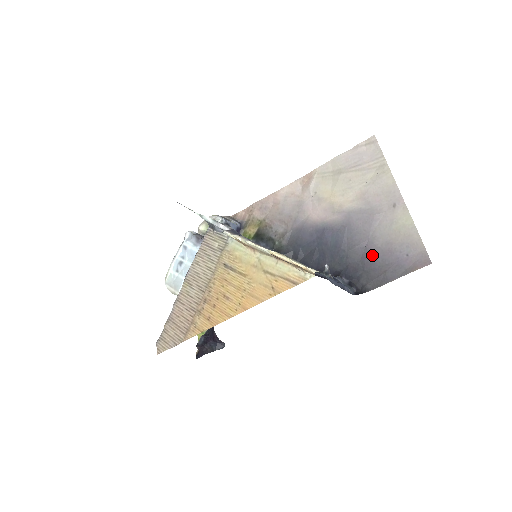
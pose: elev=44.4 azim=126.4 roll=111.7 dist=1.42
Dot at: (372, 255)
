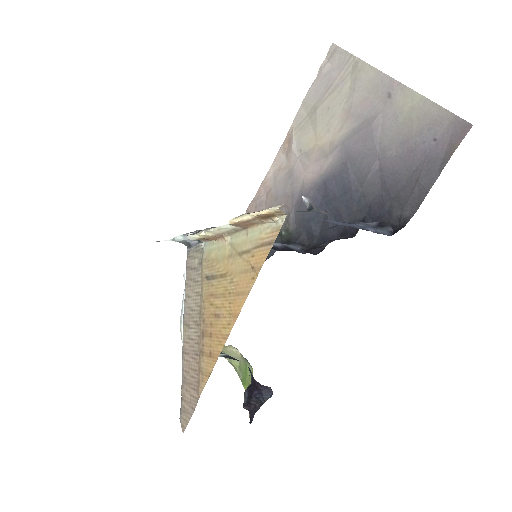
Dot at: (391, 172)
